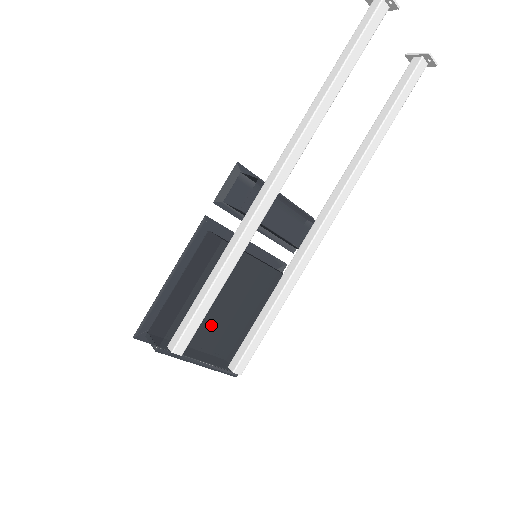
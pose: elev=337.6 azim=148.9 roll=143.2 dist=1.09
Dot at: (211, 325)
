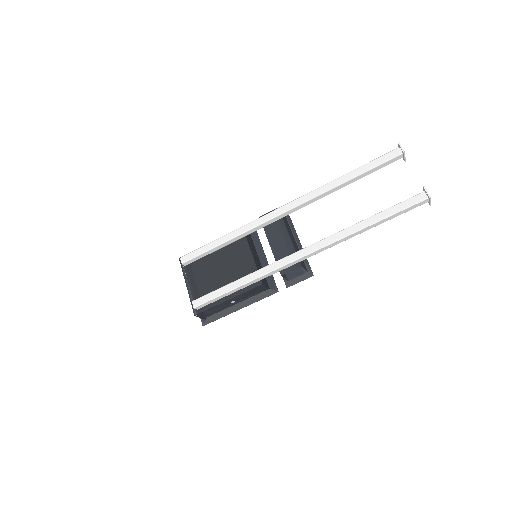
Dot at: (207, 269)
